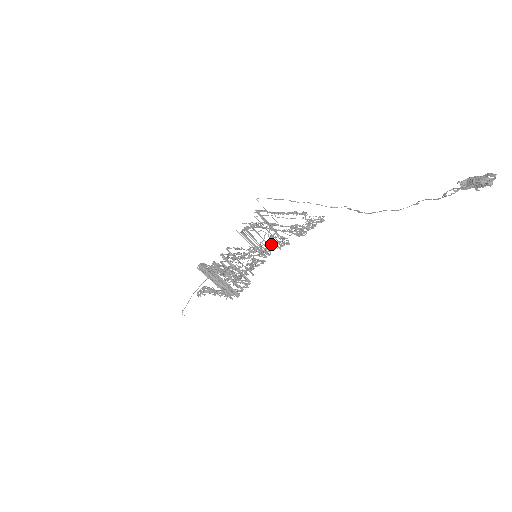
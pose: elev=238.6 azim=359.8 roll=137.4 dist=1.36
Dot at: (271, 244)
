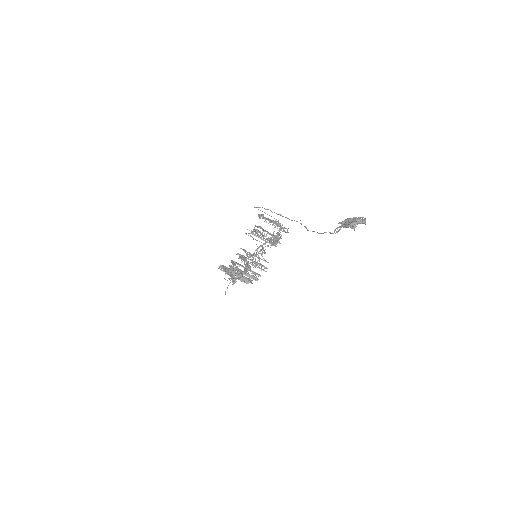
Dot at: (254, 254)
